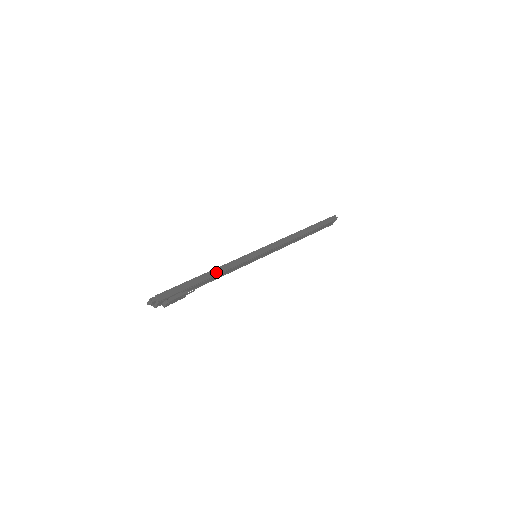
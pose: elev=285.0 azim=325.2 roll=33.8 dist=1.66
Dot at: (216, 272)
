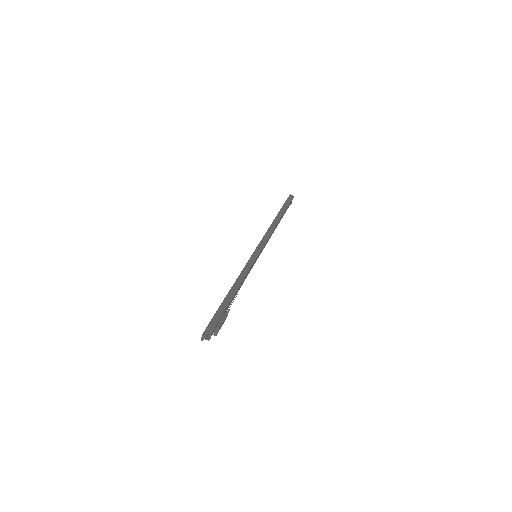
Dot at: (238, 284)
